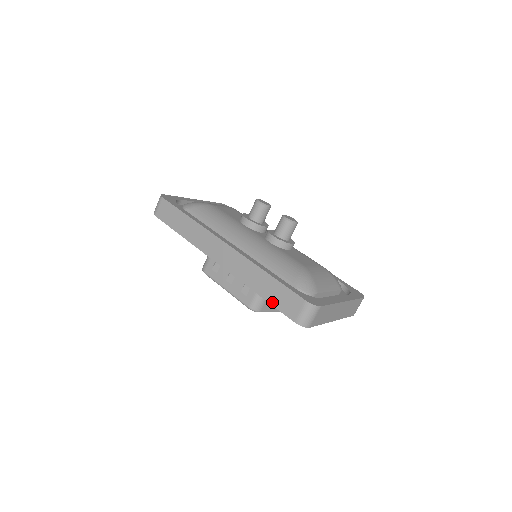
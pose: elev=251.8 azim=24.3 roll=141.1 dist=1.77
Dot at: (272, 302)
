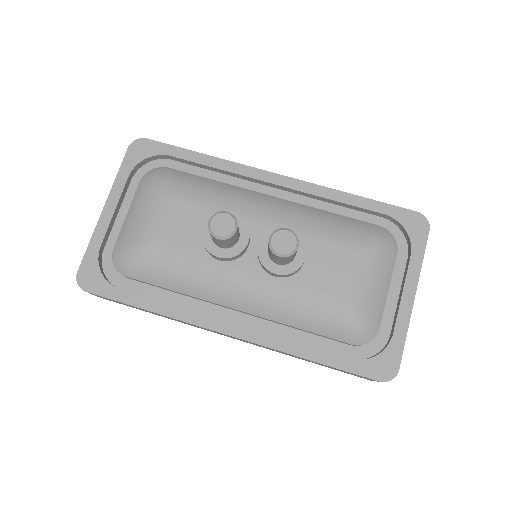
Dot at: occluded
